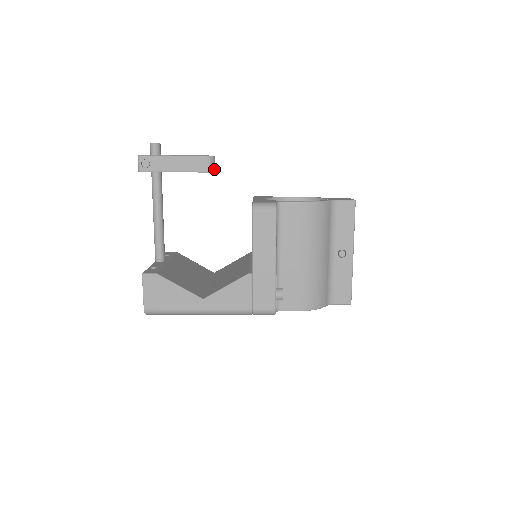
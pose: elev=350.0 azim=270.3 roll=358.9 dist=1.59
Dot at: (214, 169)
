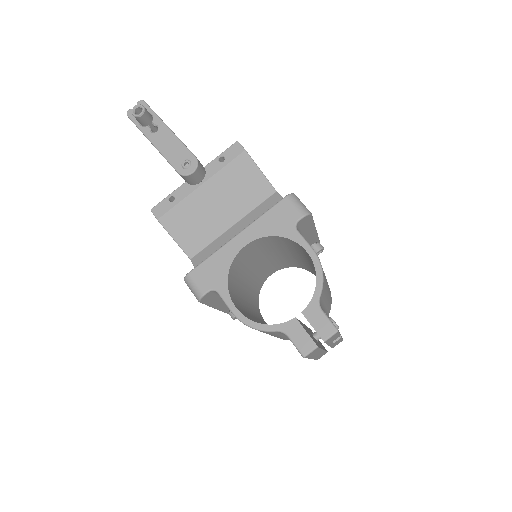
Dot at: (195, 182)
